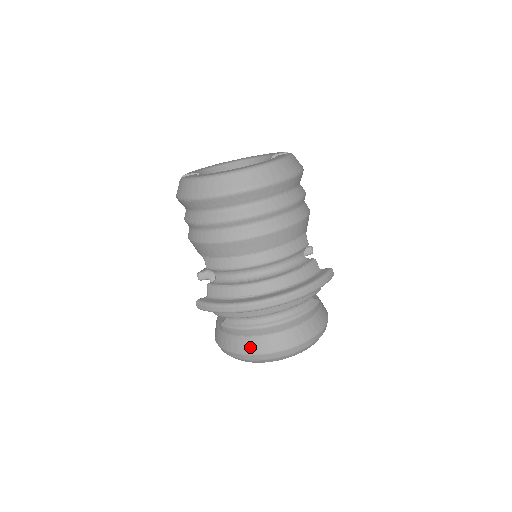
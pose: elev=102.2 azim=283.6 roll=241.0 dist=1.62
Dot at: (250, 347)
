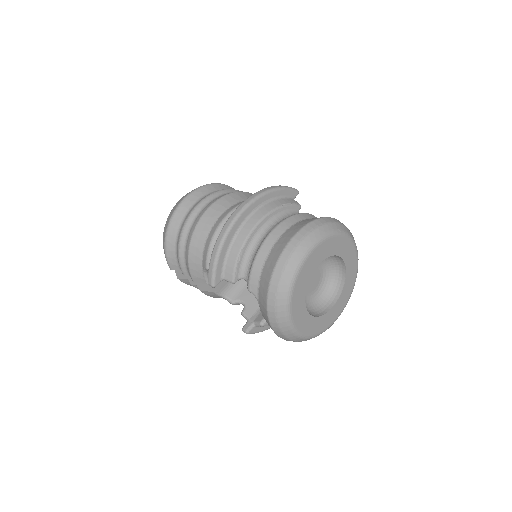
Dot at: (271, 264)
